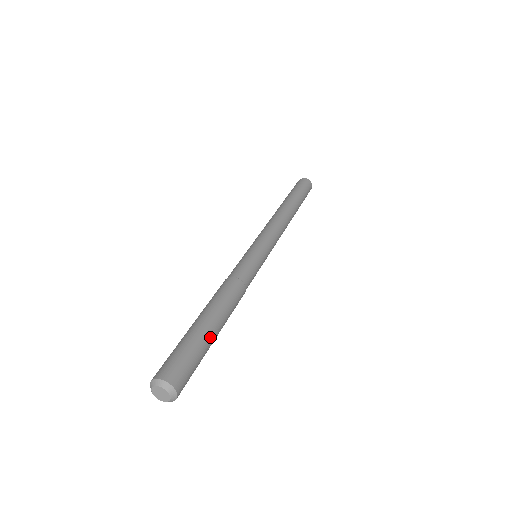
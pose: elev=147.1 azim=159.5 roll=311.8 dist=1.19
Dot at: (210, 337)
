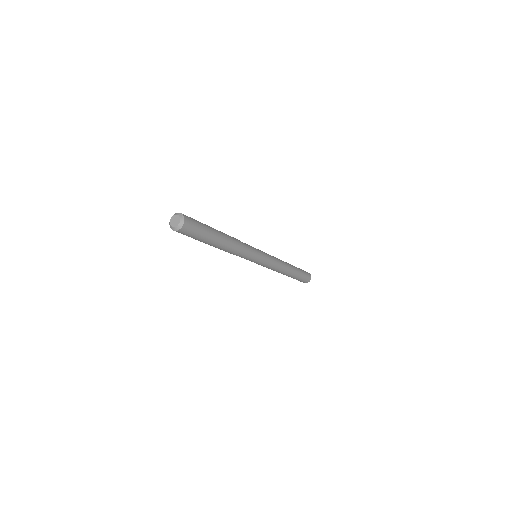
Dot at: (211, 228)
